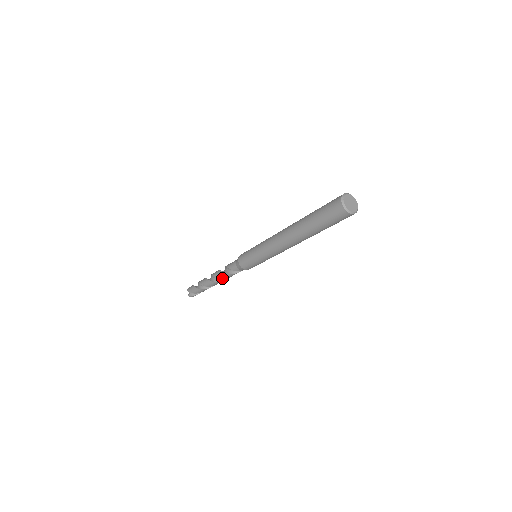
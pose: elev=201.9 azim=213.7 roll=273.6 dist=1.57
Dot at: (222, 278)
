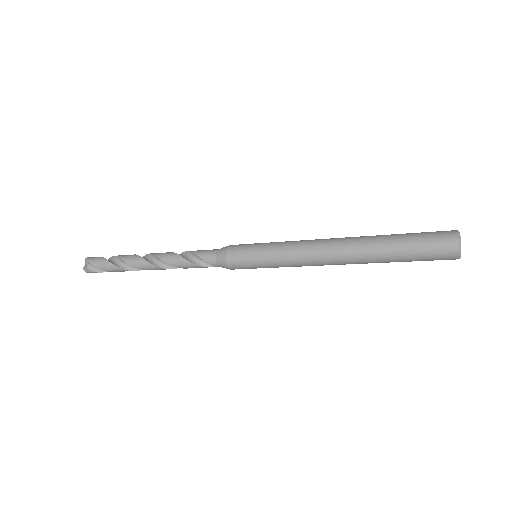
Dot at: (174, 265)
